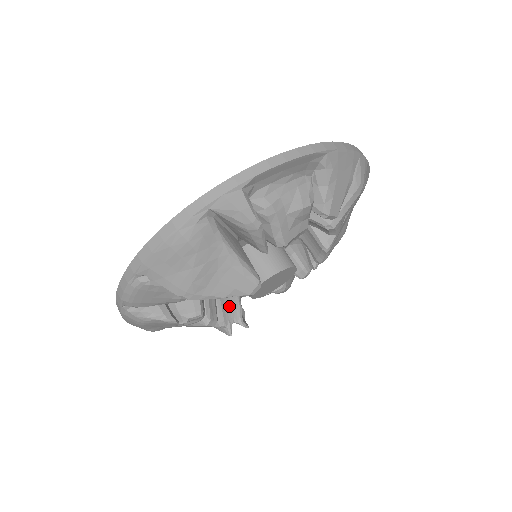
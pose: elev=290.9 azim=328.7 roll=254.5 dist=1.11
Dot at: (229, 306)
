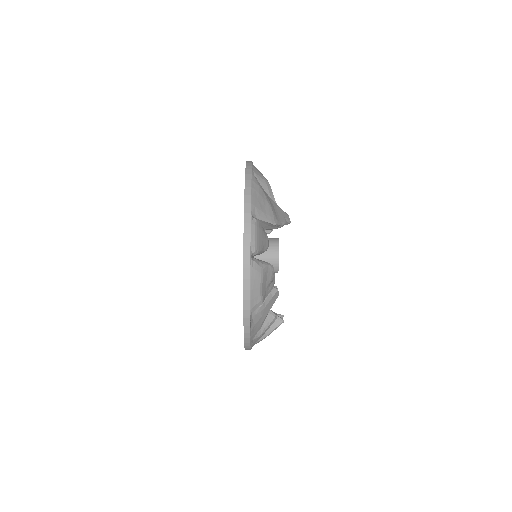
Dot at: occluded
